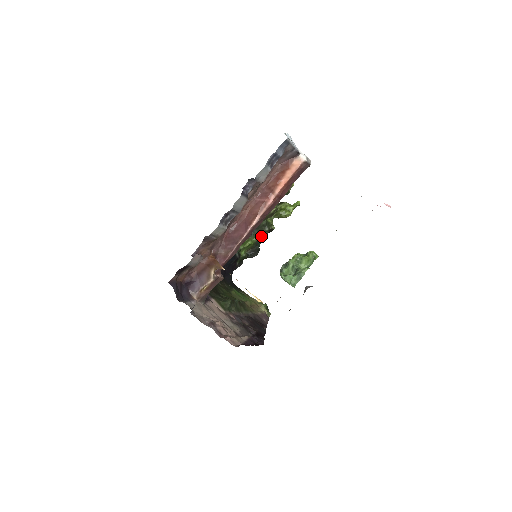
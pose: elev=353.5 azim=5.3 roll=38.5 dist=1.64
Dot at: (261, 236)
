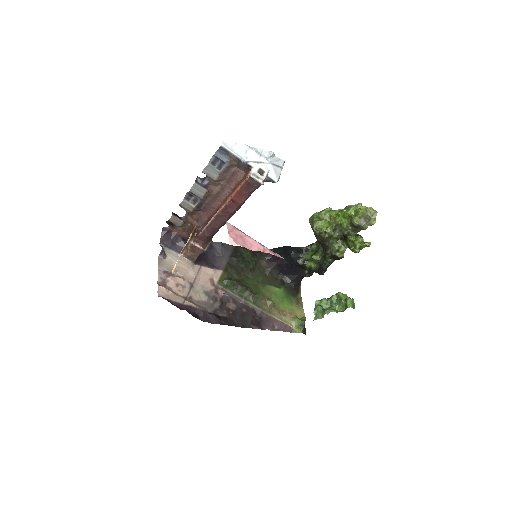
Dot at: (324, 256)
